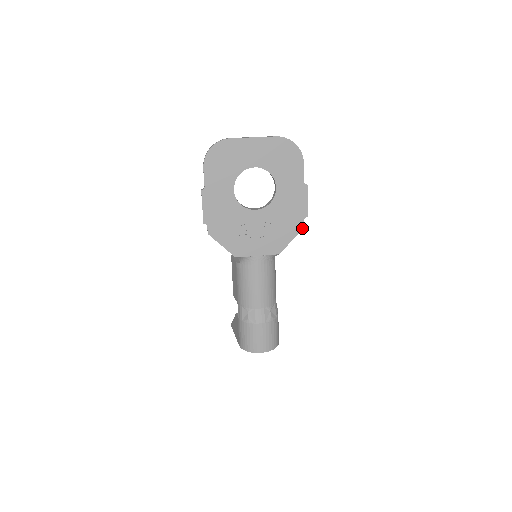
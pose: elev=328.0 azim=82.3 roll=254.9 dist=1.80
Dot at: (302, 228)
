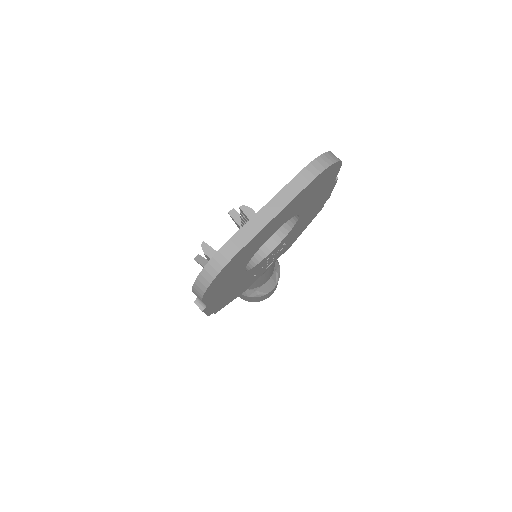
Dot at: (320, 210)
